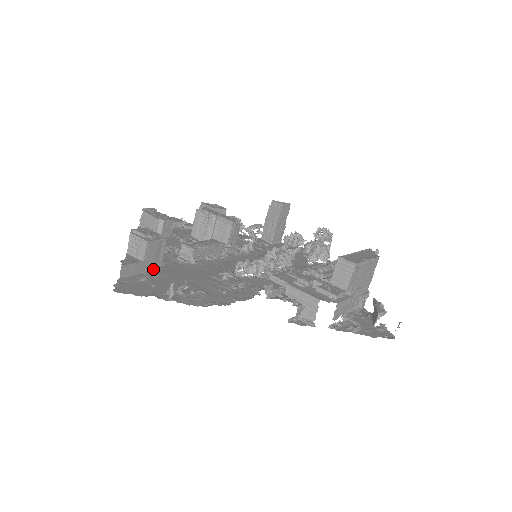
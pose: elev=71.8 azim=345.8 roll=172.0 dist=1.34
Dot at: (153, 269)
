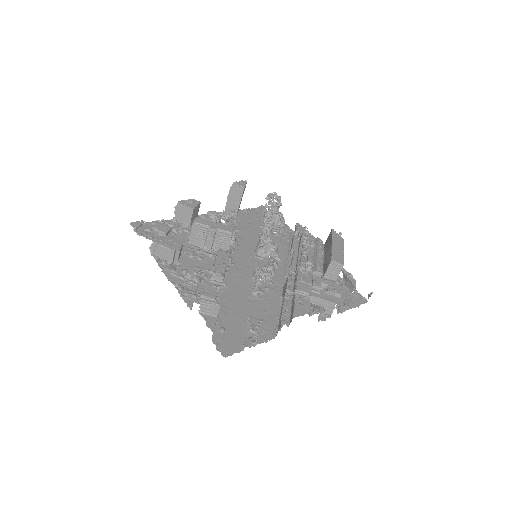
Dot at: occluded
